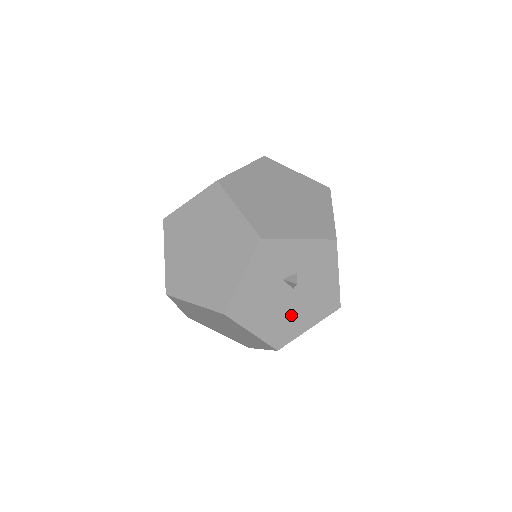
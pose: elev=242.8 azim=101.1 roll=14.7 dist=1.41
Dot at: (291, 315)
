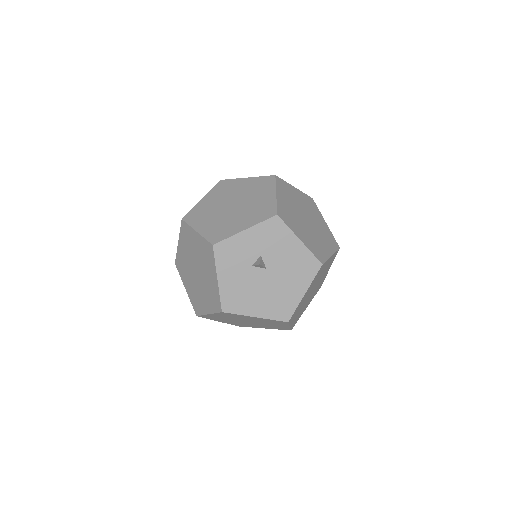
Dot at: (280, 290)
